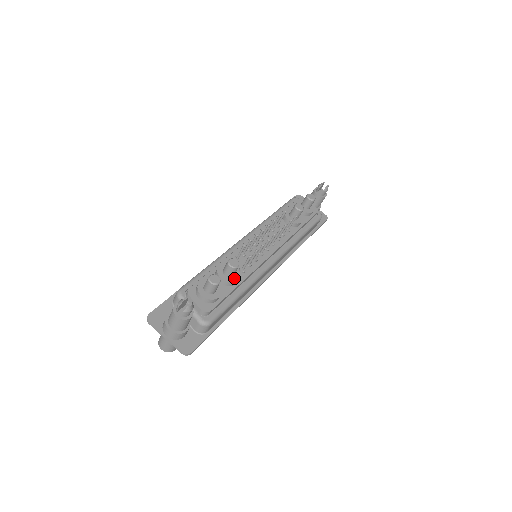
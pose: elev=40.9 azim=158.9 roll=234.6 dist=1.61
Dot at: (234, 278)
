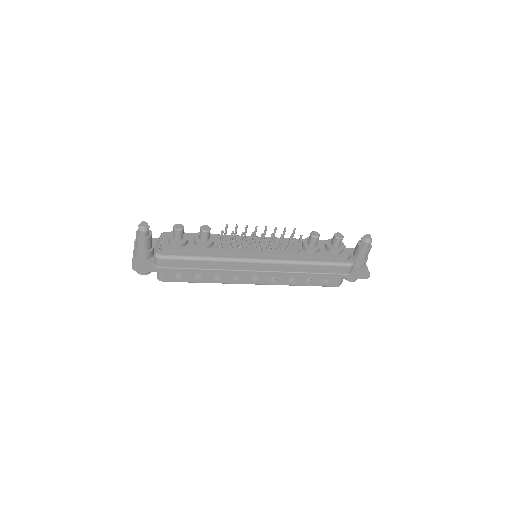
Dot at: (204, 243)
